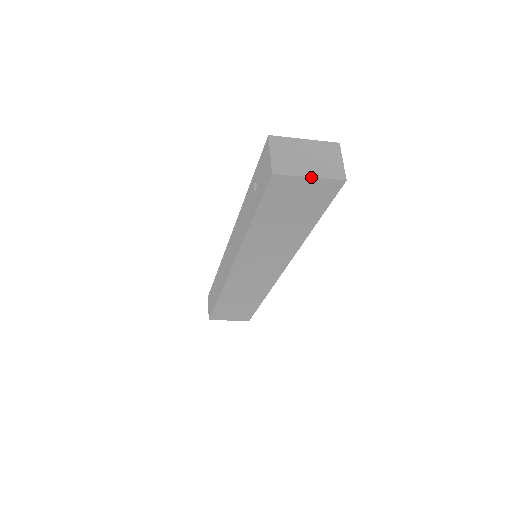
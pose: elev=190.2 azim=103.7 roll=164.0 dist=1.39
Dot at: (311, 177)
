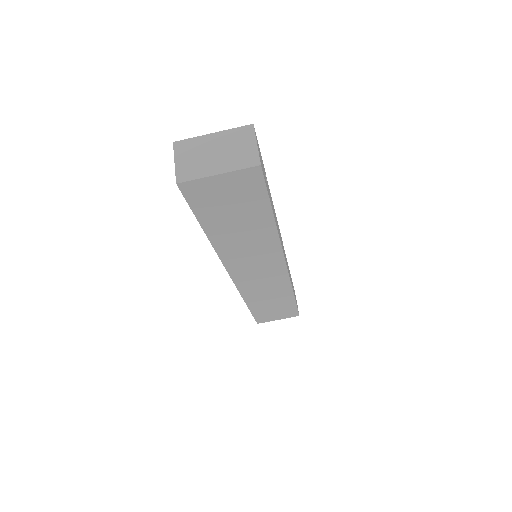
Dot at: (219, 174)
